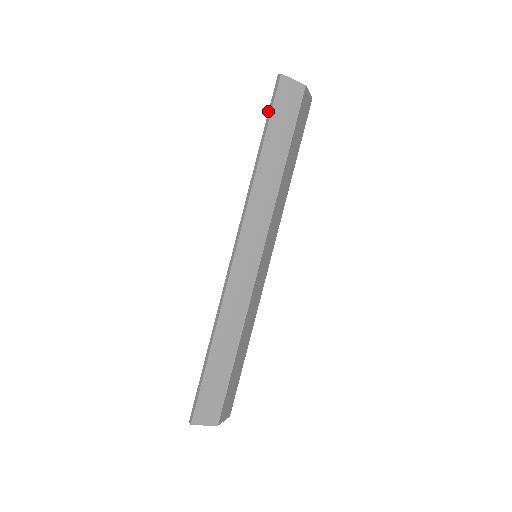
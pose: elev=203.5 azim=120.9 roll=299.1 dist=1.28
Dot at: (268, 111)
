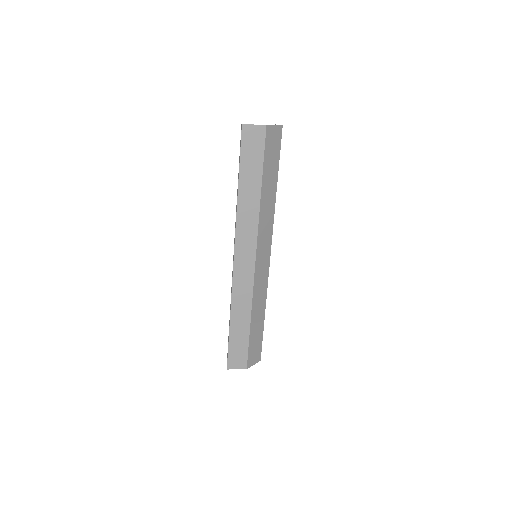
Dot at: occluded
